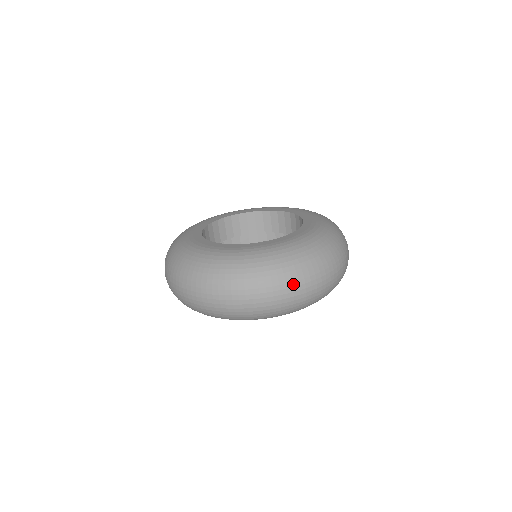
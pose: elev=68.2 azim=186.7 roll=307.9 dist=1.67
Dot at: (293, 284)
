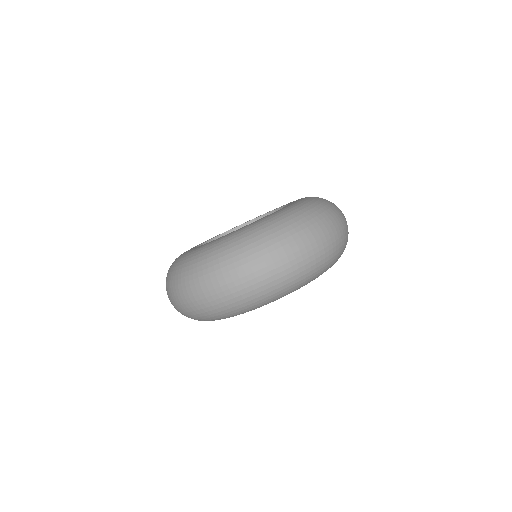
Dot at: (212, 281)
